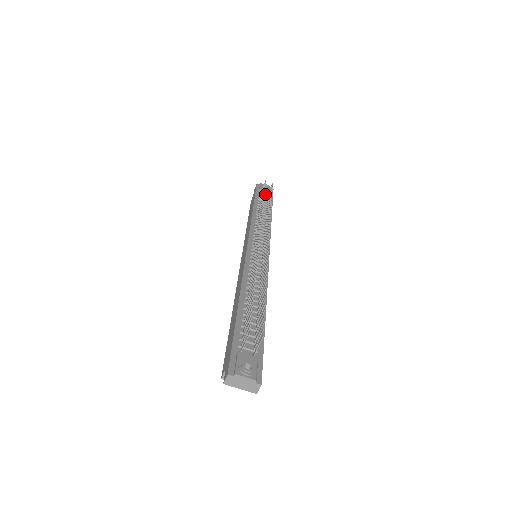
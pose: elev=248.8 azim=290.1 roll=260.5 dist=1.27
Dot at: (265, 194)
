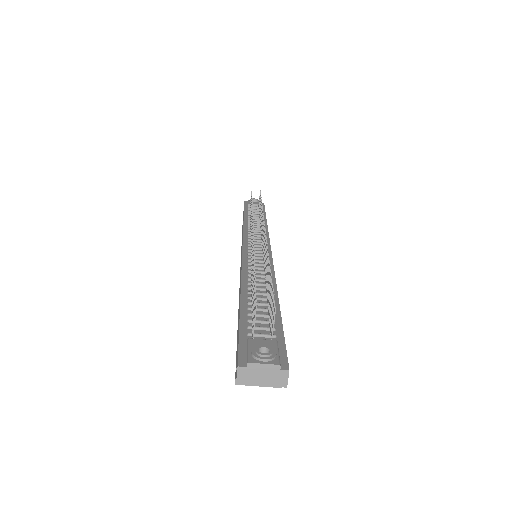
Dot at: (255, 206)
